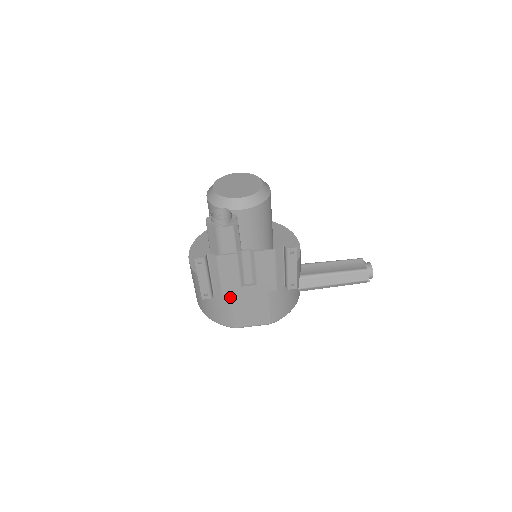
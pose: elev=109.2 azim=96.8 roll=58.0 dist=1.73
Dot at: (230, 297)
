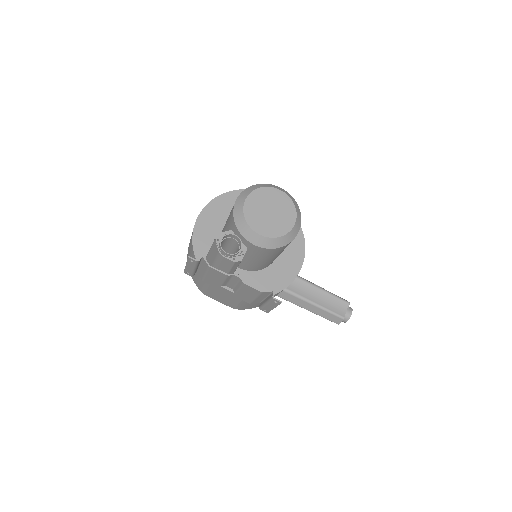
Dot at: (208, 284)
